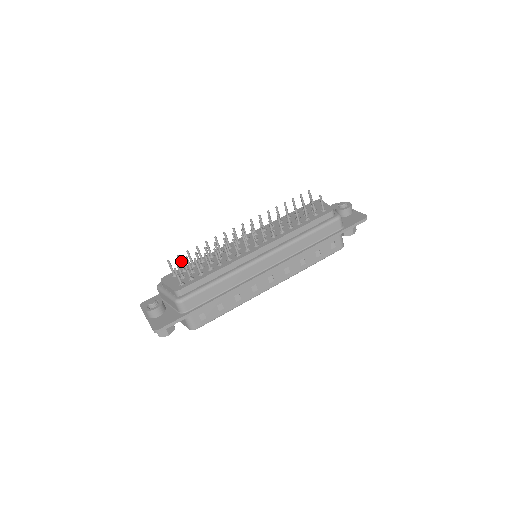
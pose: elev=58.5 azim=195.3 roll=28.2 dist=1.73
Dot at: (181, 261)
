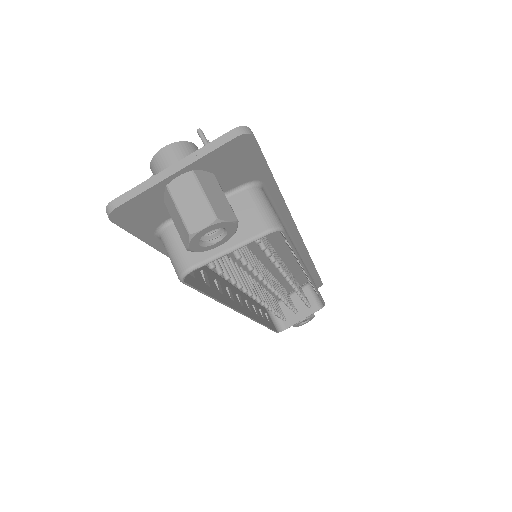
Dot at: occluded
